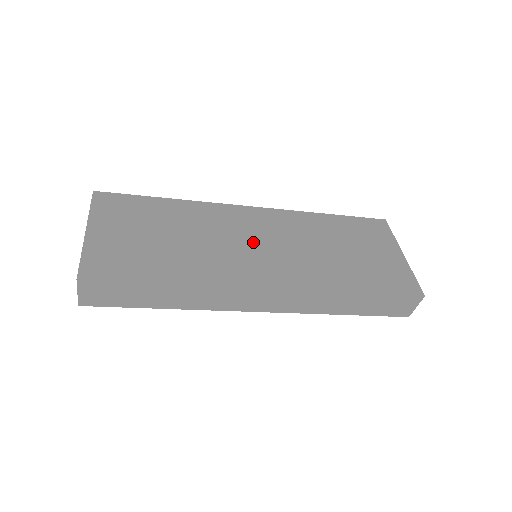
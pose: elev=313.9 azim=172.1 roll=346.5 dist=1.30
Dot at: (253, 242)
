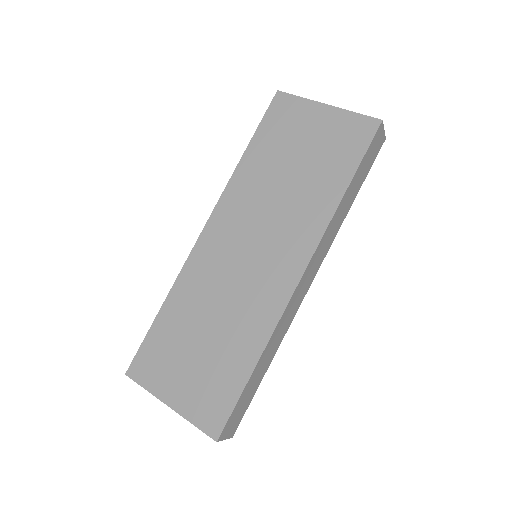
Dot at: (245, 257)
